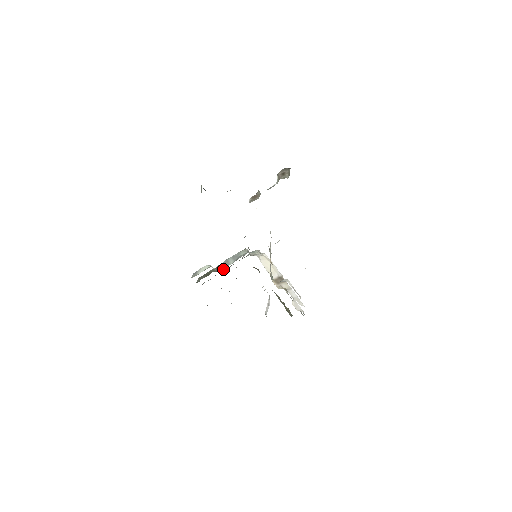
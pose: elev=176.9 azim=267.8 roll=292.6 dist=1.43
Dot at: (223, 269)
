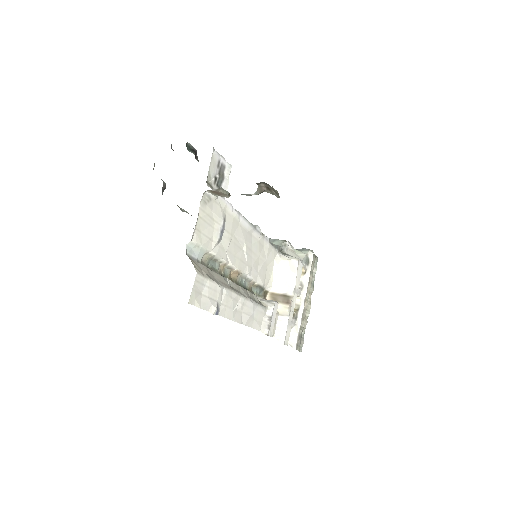
Dot at: occluded
